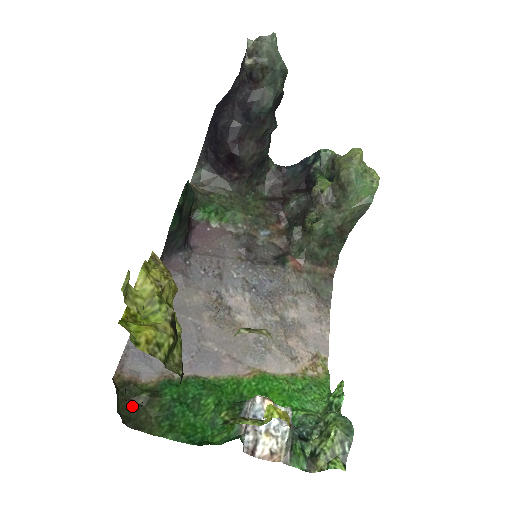
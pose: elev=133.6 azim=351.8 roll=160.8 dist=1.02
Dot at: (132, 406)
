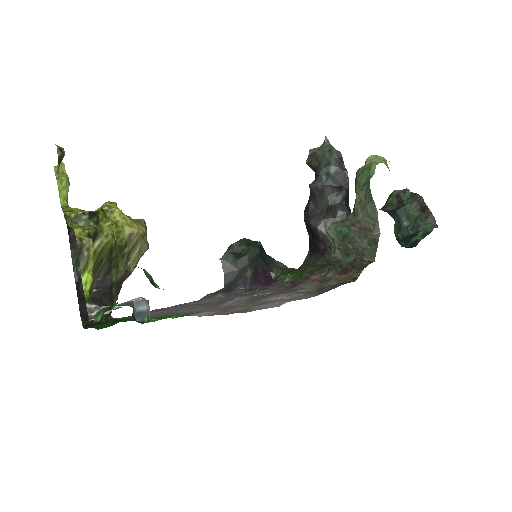
Dot at: (100, 323)
